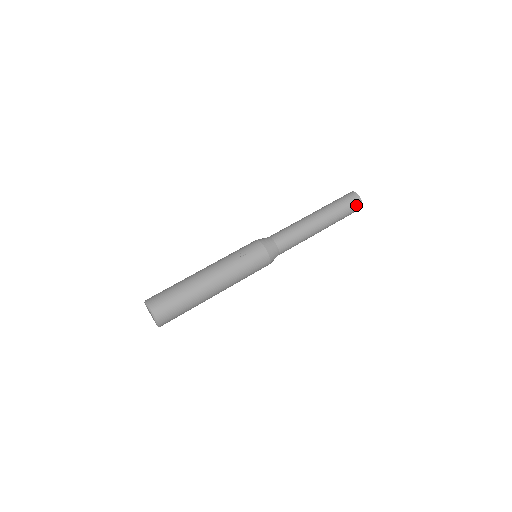
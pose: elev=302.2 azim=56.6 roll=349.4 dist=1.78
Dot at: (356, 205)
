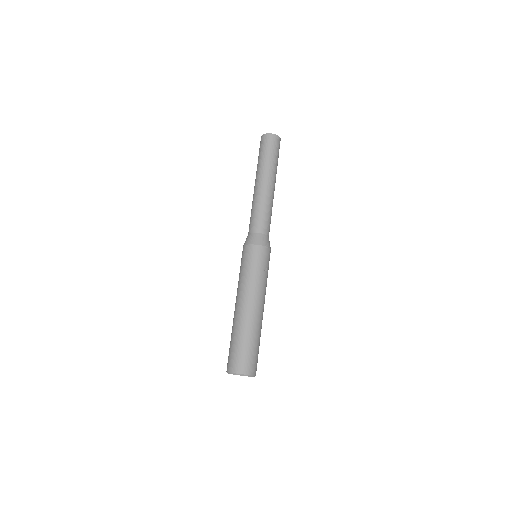
Dot at: (279, 148)
